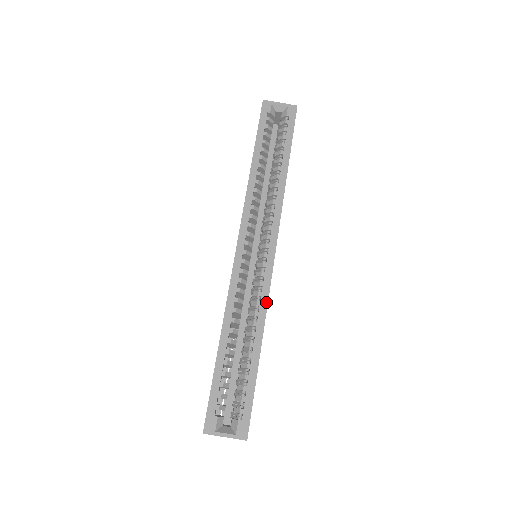
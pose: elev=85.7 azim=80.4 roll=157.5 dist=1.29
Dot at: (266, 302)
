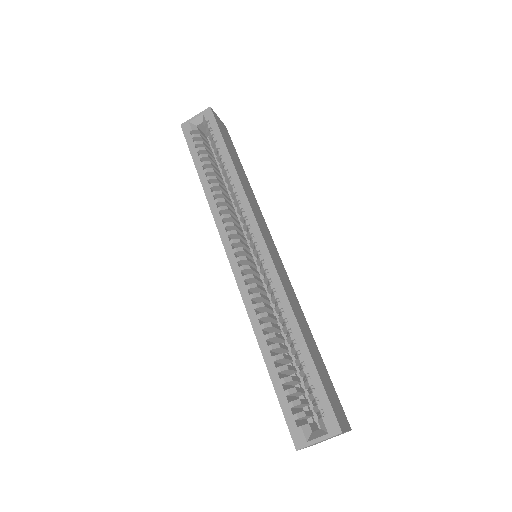
Dot at: (282, 290)
